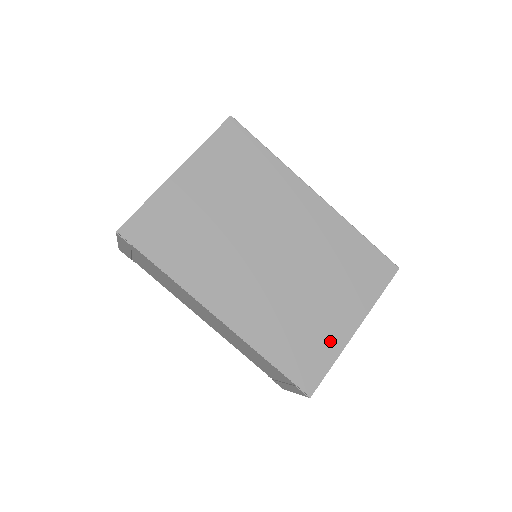
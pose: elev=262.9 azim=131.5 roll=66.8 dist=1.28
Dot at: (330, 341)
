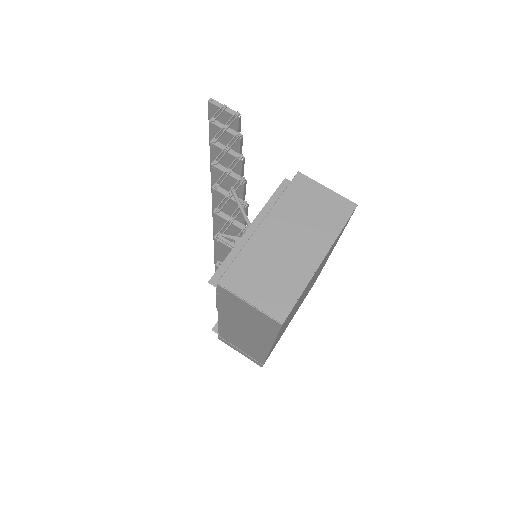
Dot at: occluded
